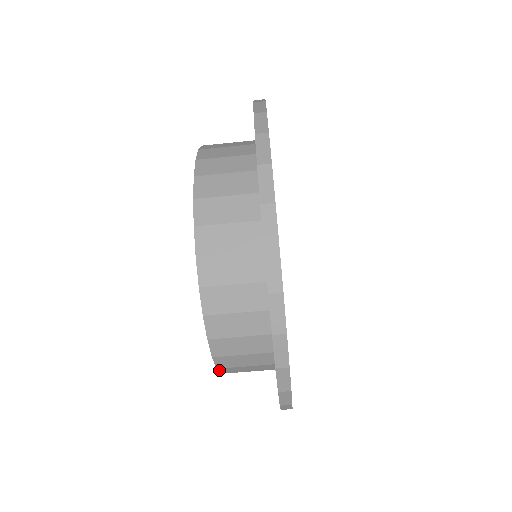
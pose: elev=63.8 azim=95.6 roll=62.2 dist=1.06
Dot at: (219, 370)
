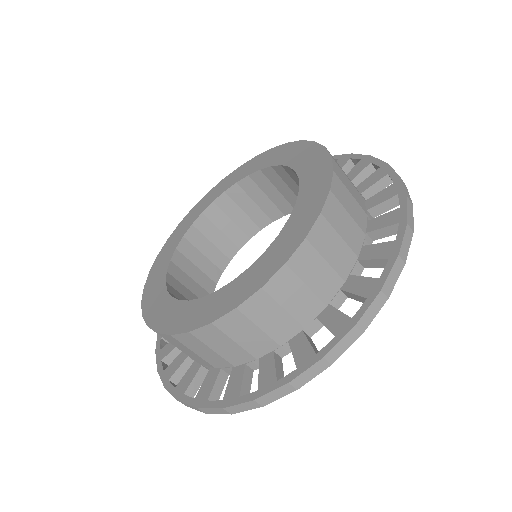
Dot at: (147, 283)
